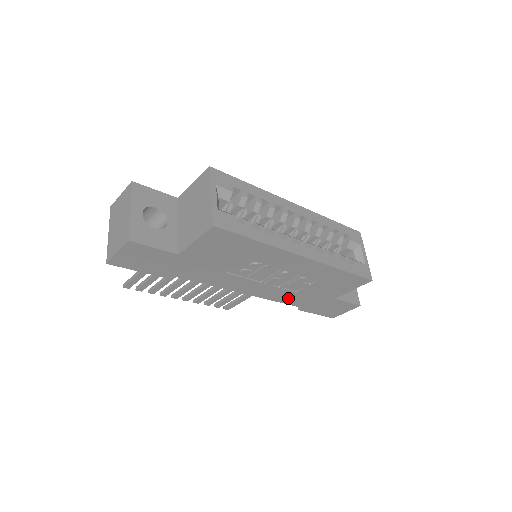
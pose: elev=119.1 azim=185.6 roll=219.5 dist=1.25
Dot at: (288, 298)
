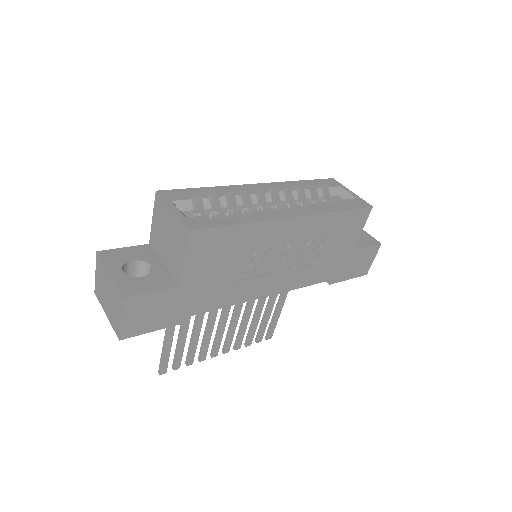
Dot at: (311, 276)
